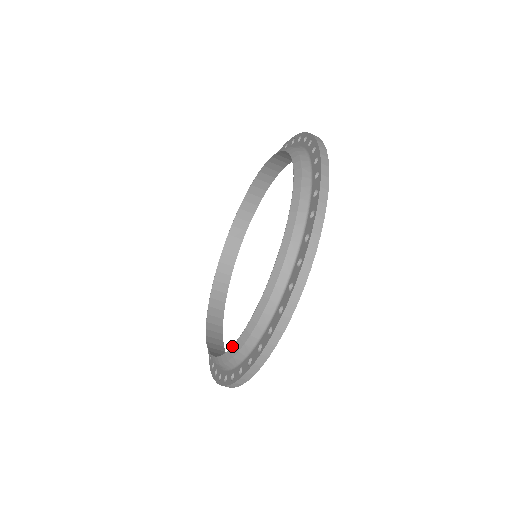
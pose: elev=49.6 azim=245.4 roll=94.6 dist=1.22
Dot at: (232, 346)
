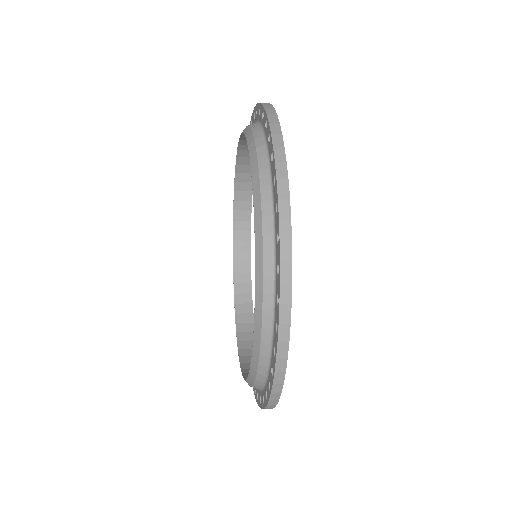
Dot at: occluded
